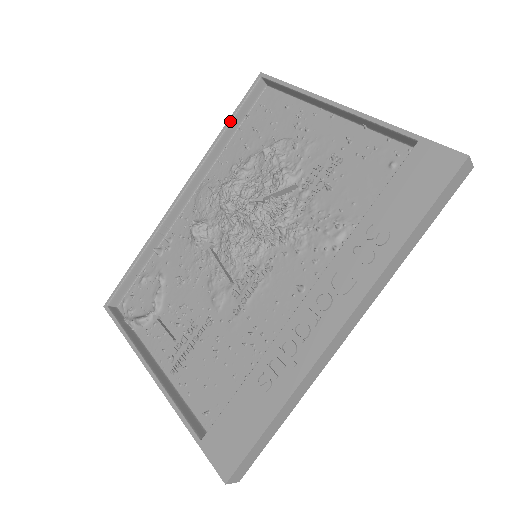
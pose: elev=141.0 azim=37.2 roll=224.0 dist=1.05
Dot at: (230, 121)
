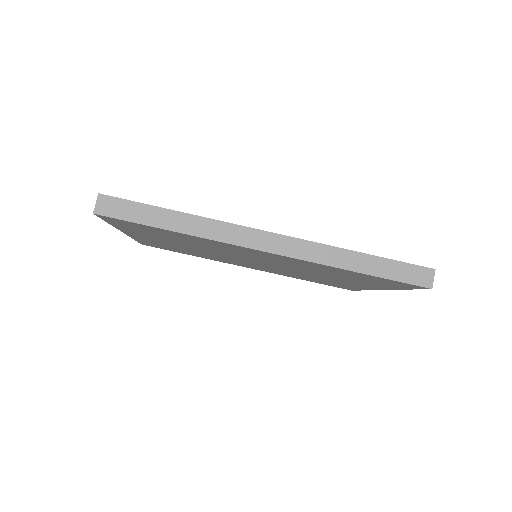
Dot at: occluded
